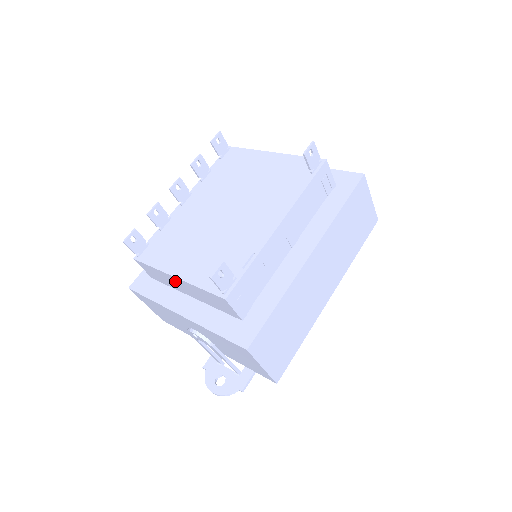
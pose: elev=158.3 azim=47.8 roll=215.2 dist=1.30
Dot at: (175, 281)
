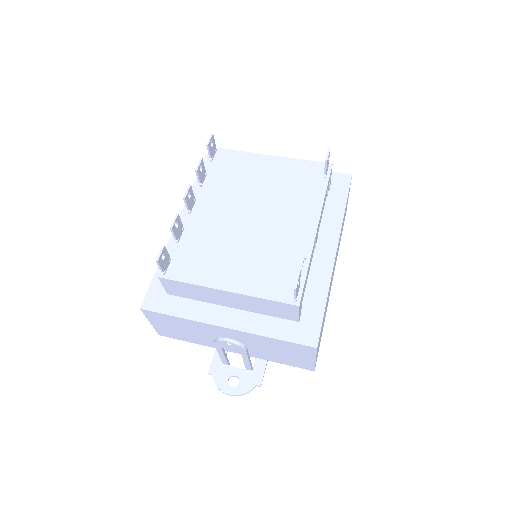
Dot at: (220, 295)
